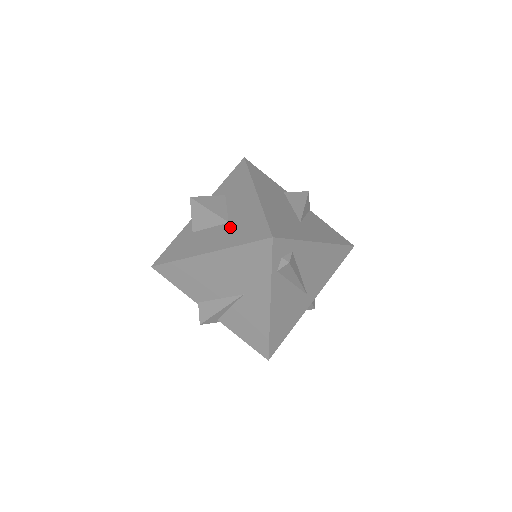
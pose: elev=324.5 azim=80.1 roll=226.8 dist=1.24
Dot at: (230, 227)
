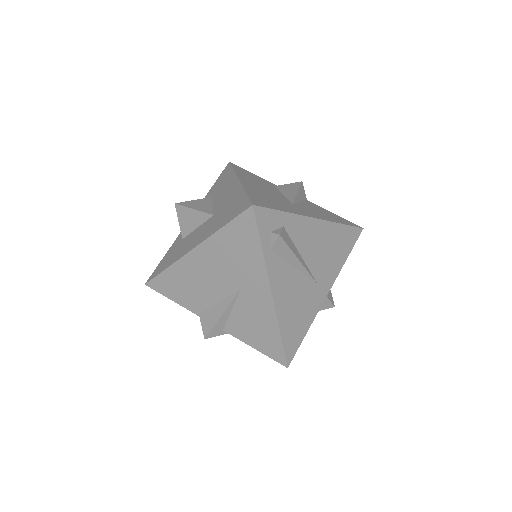
Dot at: (215, 218)
